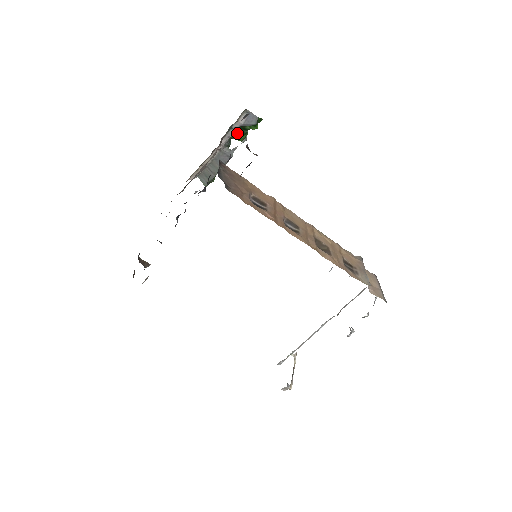
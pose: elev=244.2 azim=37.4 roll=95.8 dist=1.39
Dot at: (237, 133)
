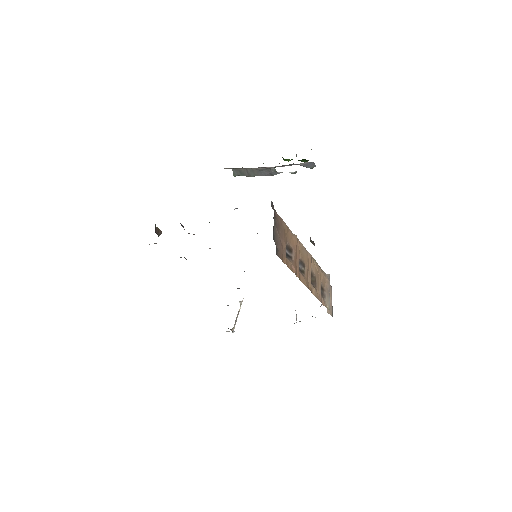
Dot at: (289, 160)
